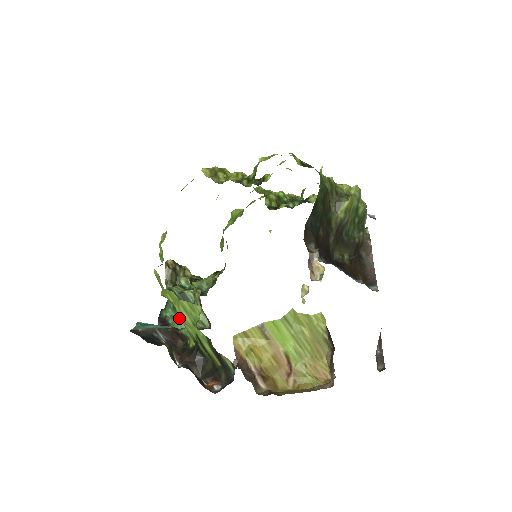
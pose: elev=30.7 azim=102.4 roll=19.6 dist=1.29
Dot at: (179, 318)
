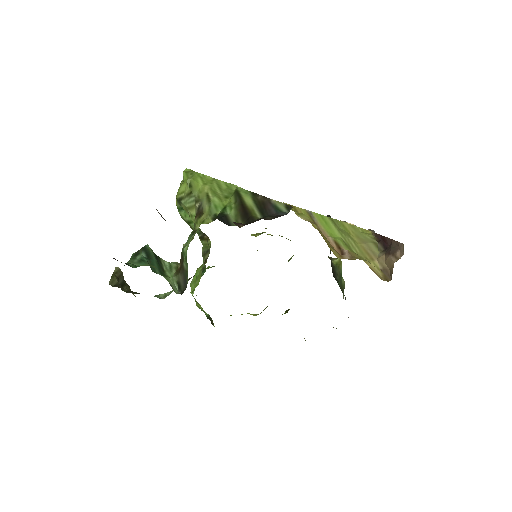
Dot at: occluded
